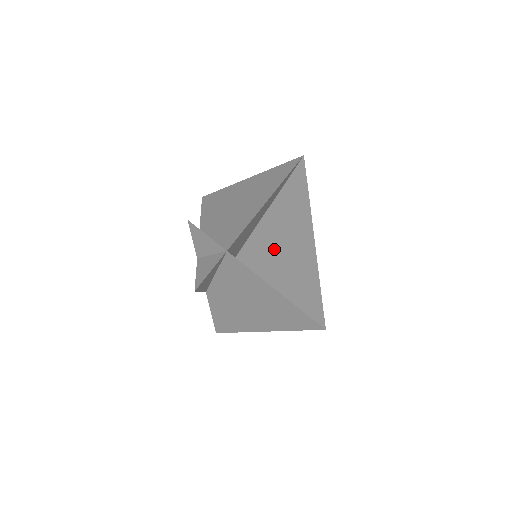
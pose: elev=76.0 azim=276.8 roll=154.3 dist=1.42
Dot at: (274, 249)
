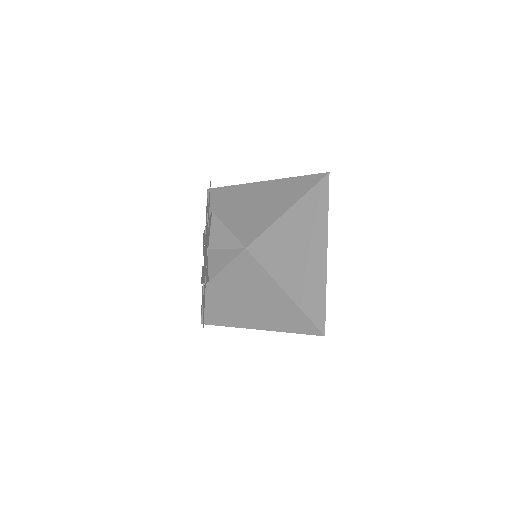
Dot at: (282, 253)
